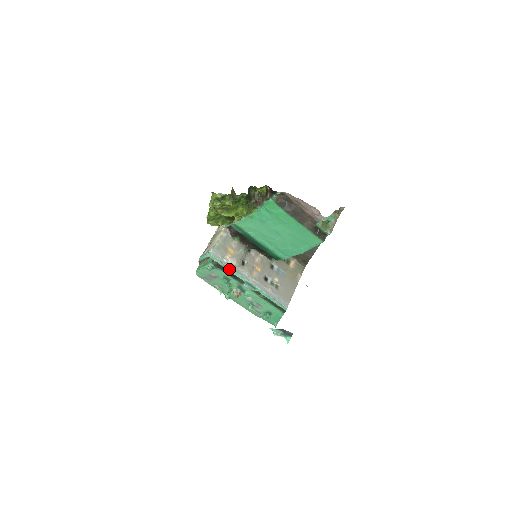
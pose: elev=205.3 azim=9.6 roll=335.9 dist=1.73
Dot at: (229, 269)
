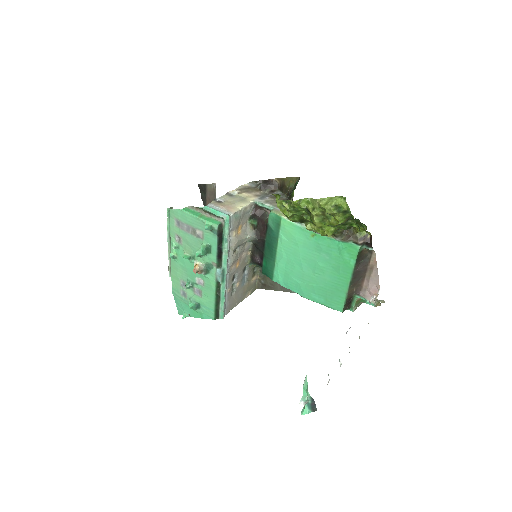
Dot at: (226, 246)
